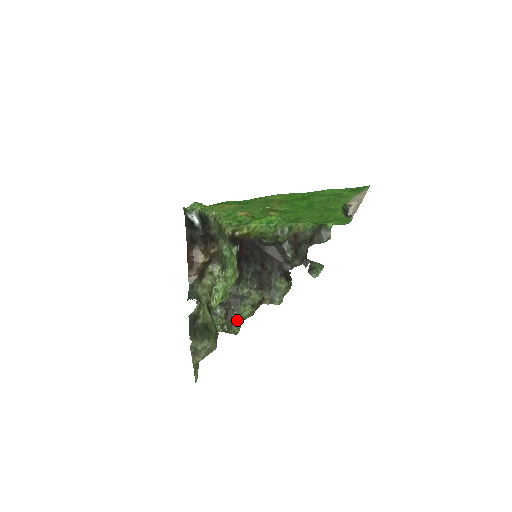
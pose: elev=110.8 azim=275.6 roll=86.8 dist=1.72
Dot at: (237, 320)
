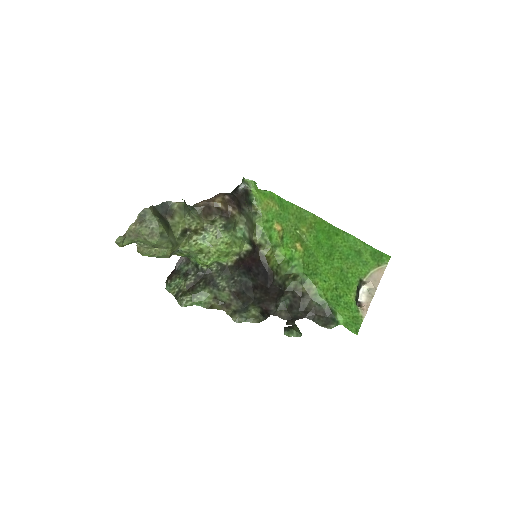
Dot at: (193, 295)
